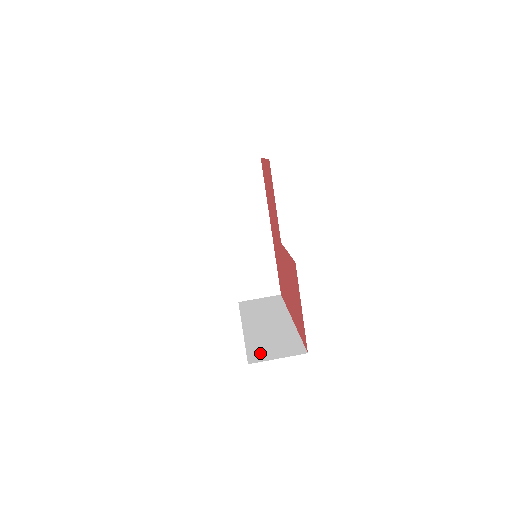
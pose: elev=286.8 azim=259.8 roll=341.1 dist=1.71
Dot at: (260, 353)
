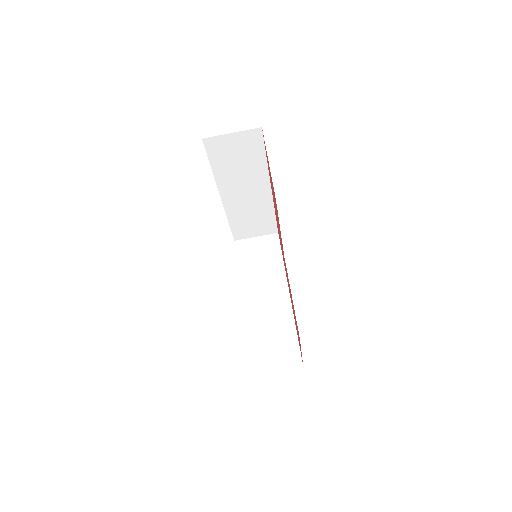
Dot at: (261, 358)
